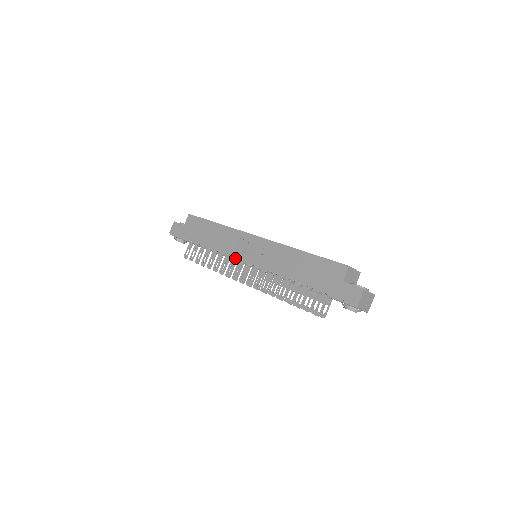
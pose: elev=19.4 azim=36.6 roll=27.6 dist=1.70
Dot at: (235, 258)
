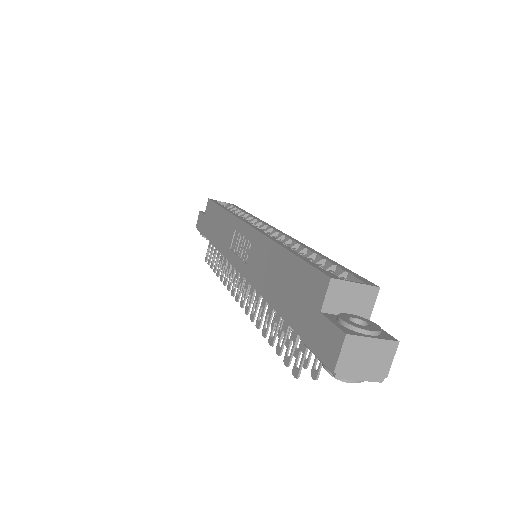
Dot at: (229, 261)
